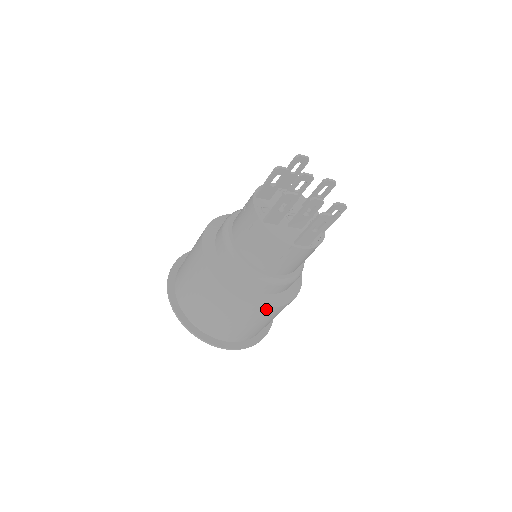
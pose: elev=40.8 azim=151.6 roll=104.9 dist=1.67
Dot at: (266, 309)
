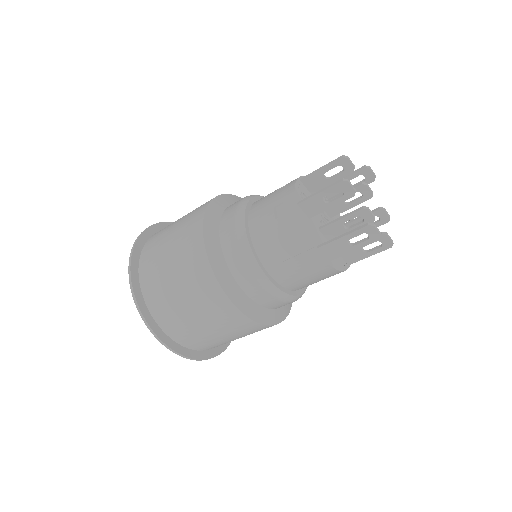
Dot at: (237, 313)
